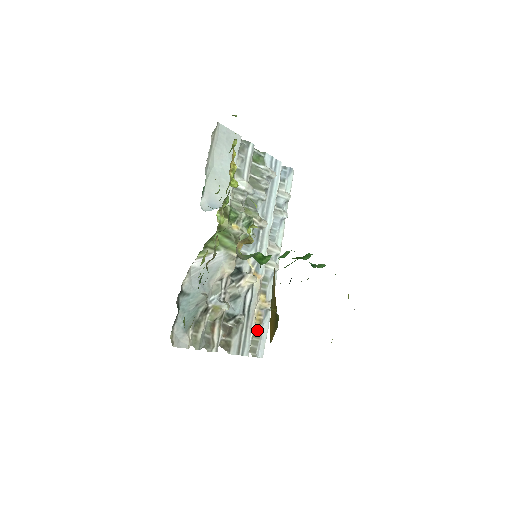
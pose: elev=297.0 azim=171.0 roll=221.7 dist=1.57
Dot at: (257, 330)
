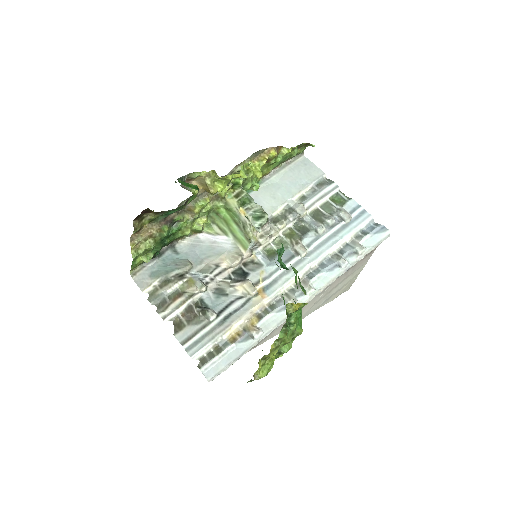
Dot at: (224, 346)
